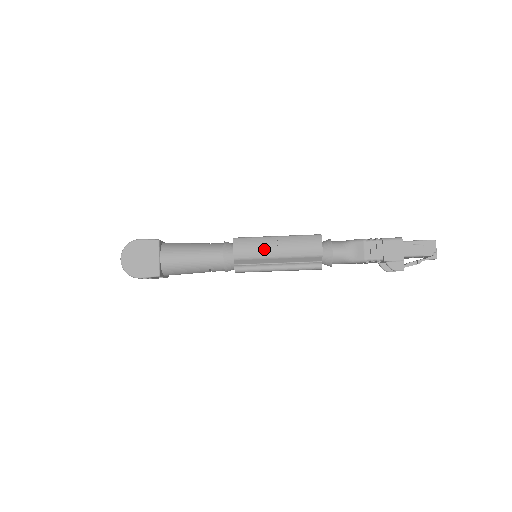
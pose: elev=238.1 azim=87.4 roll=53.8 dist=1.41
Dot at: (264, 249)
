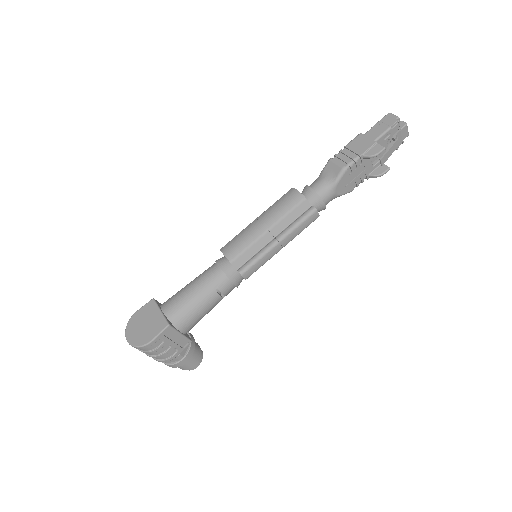
Dot at: (250, 233)
